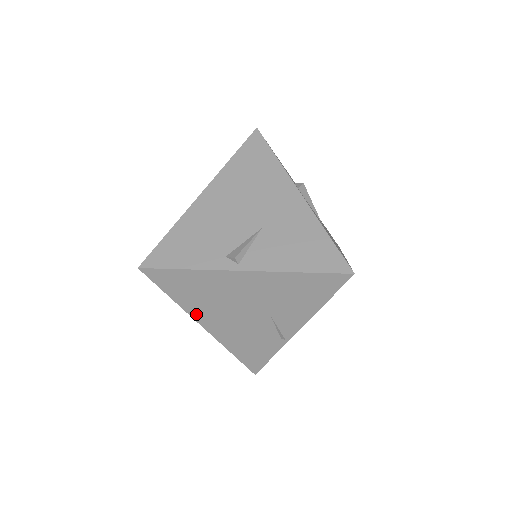
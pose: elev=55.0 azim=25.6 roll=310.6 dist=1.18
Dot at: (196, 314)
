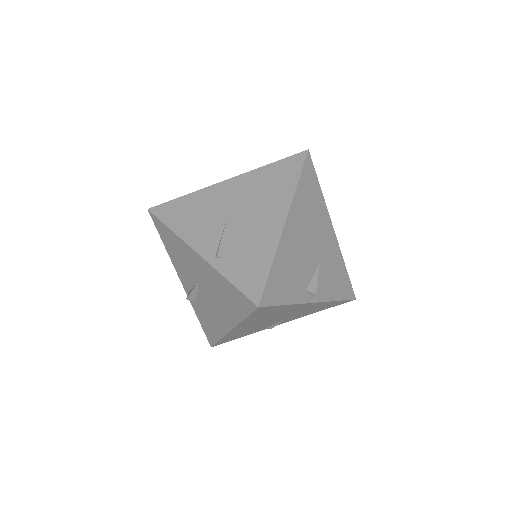
Dot at: (242, 325)
